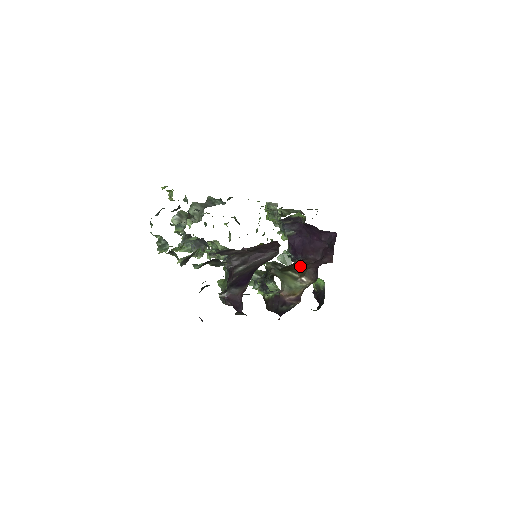
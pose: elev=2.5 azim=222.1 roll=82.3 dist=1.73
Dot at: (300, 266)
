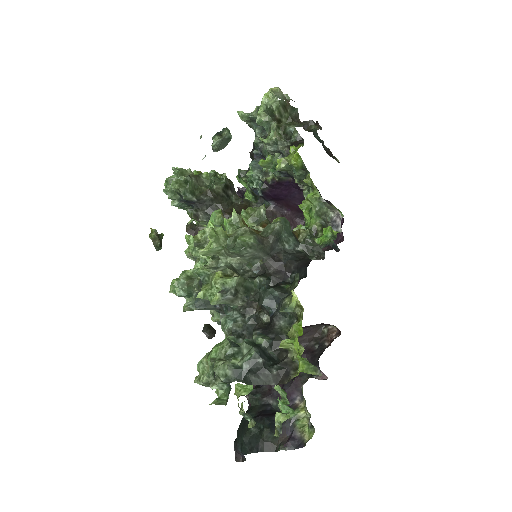
Dot at: occluded
